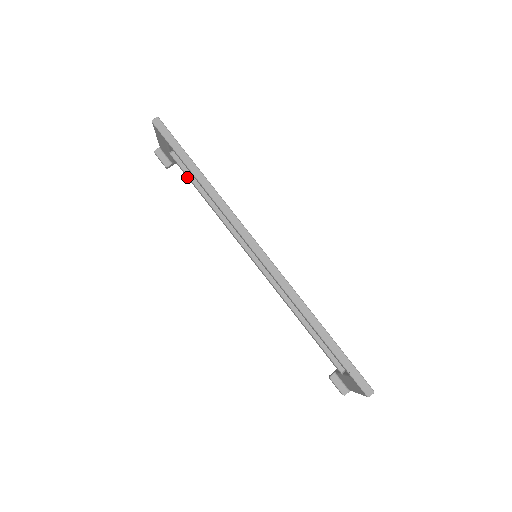
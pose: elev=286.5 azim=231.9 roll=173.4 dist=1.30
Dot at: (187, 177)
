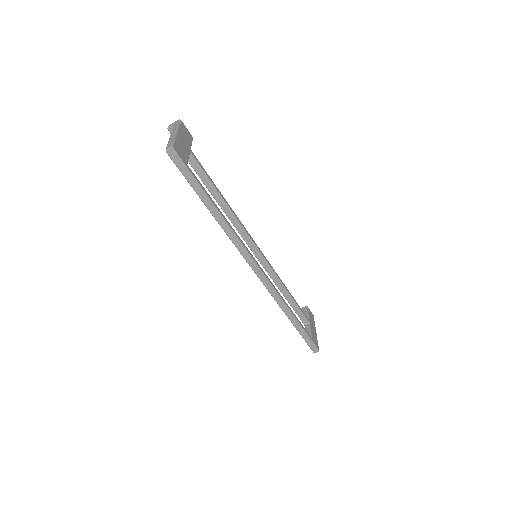
Dot at: (201, 178)
